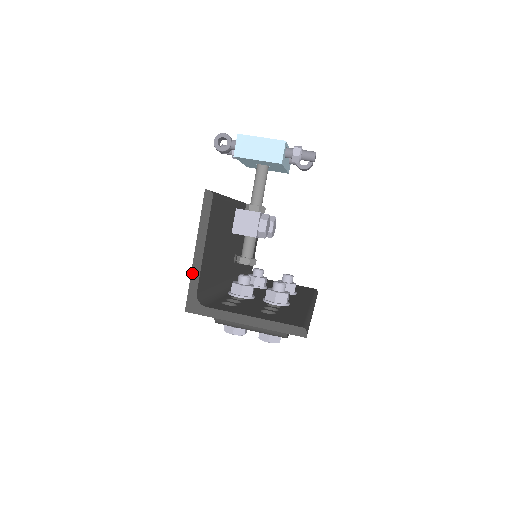
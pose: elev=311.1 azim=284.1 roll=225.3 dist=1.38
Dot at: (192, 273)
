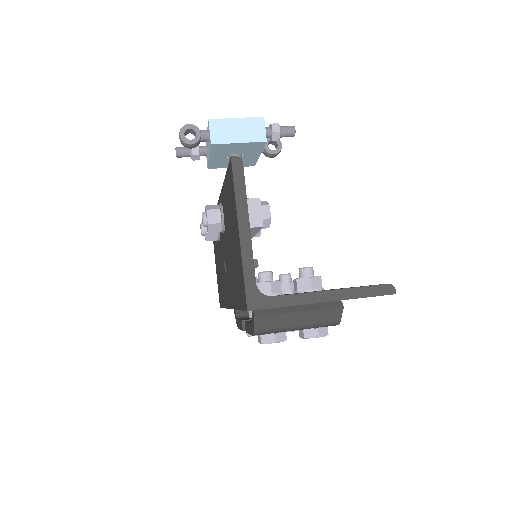
Dot at: (243, 260)
